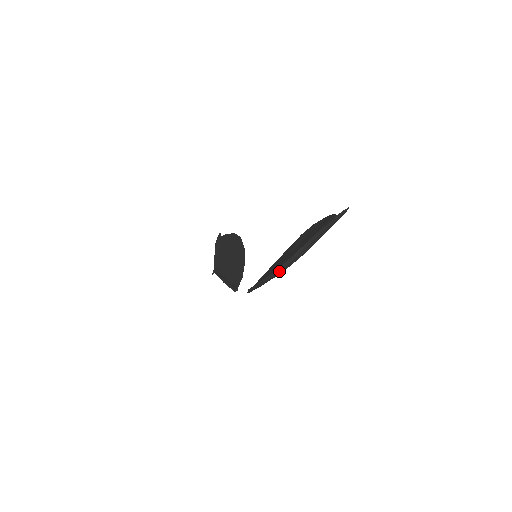
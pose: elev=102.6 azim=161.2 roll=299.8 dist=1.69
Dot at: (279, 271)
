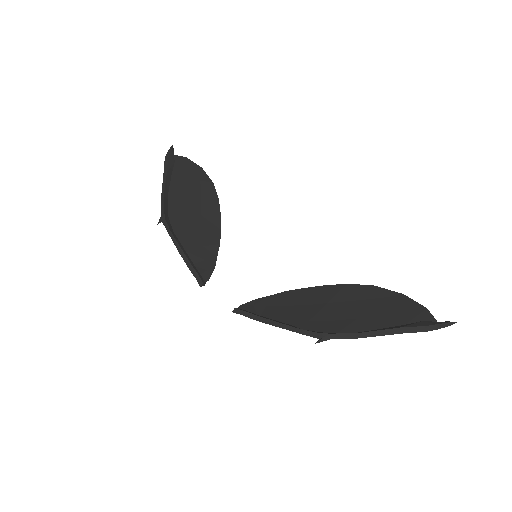
Dot at: (323, 339)
